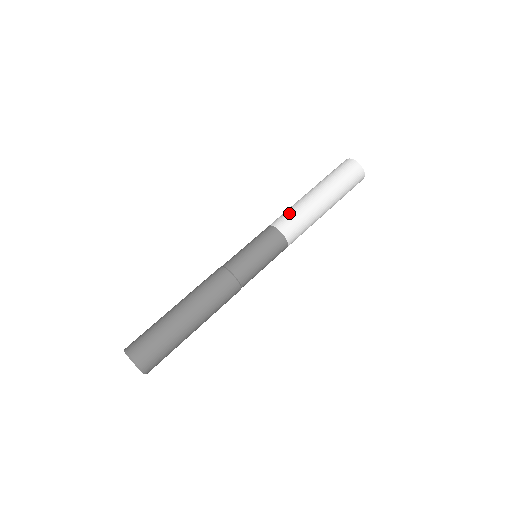
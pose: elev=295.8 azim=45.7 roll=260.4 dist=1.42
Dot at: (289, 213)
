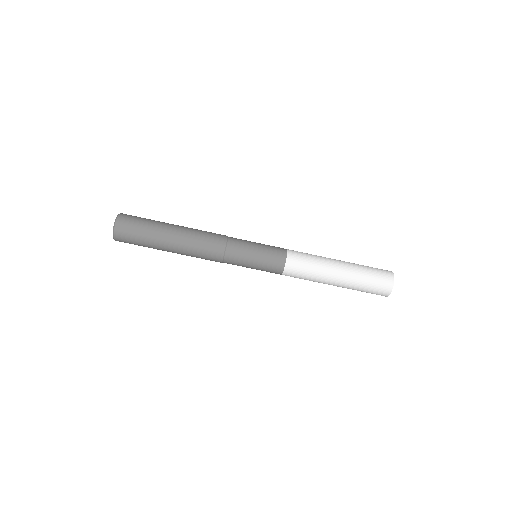
Dot at: (306, 263)
